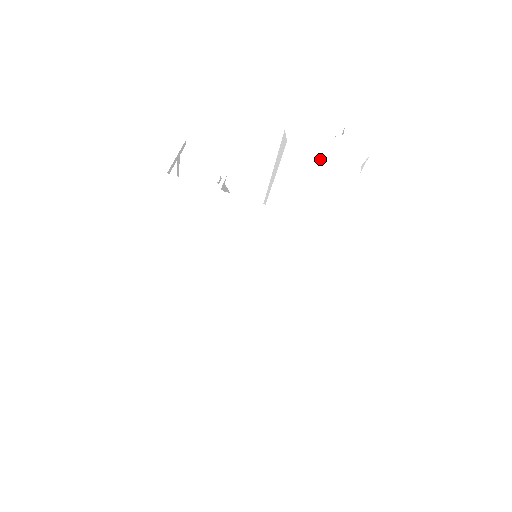
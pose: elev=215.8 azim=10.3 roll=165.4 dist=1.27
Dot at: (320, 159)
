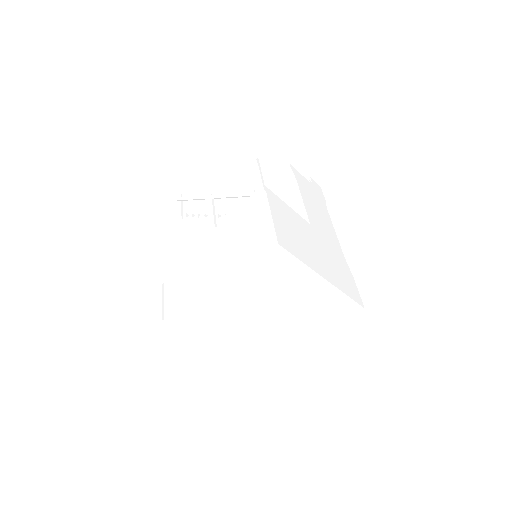
Dot at: (313, 197)
